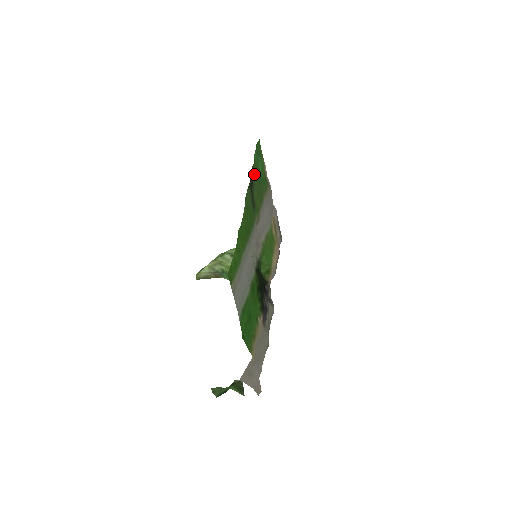
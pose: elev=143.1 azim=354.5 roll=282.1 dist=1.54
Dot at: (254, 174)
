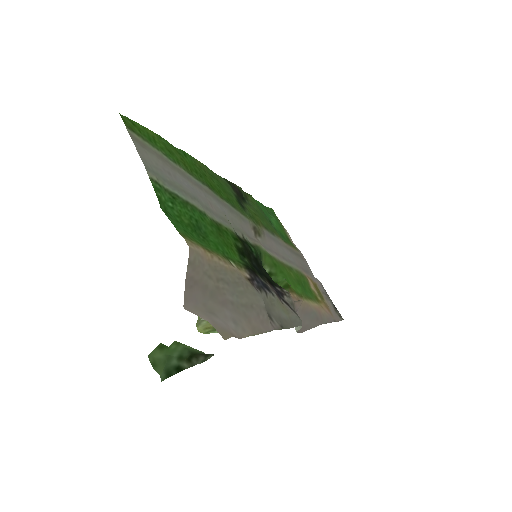
Dot at: (250, 201)
